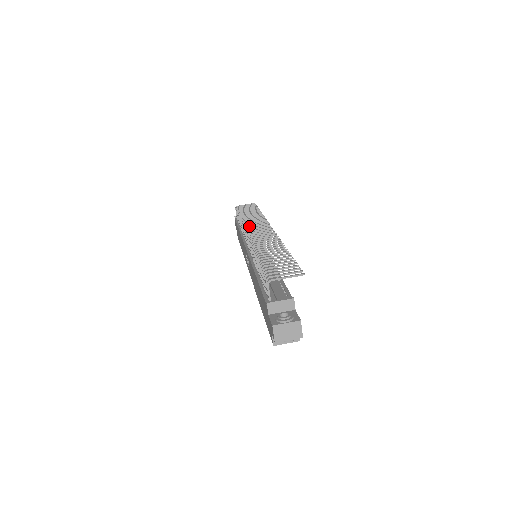
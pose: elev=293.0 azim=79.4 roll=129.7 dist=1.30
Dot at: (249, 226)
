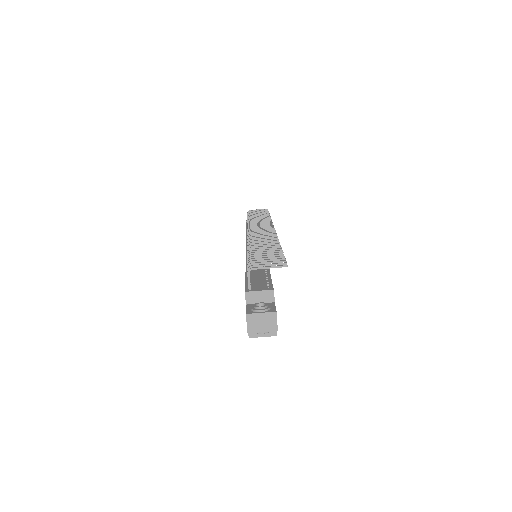
Dot at: (252, 226)
